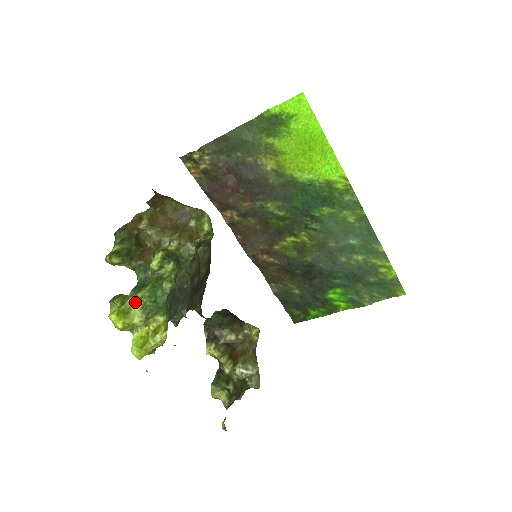
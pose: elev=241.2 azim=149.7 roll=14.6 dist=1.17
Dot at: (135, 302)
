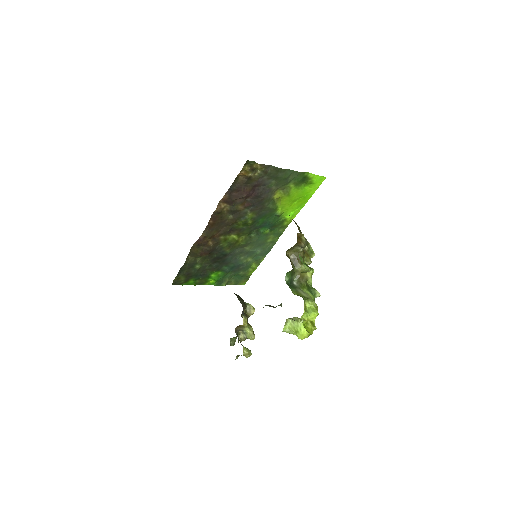
Dot at: occluded
